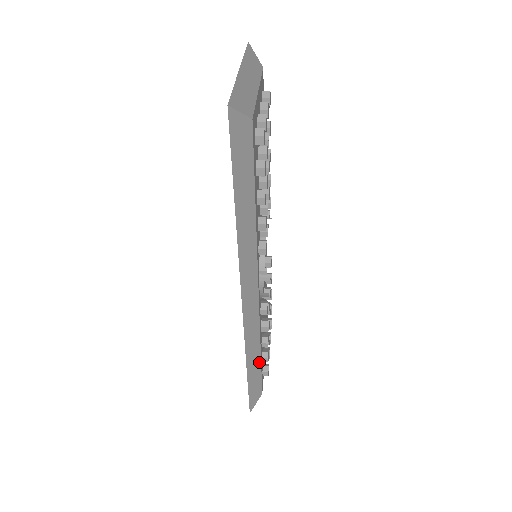
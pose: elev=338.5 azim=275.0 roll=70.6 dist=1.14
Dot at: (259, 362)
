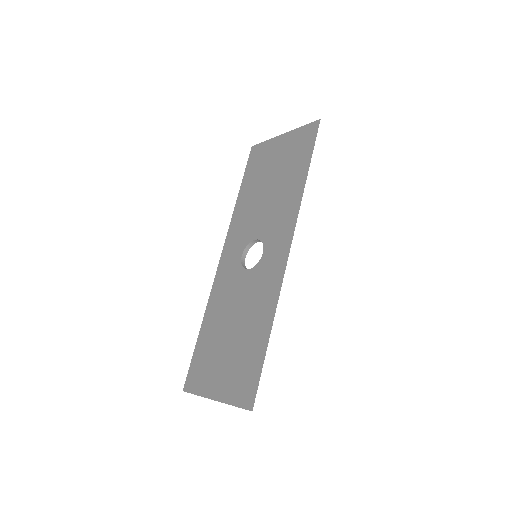
Dot at: occluded
